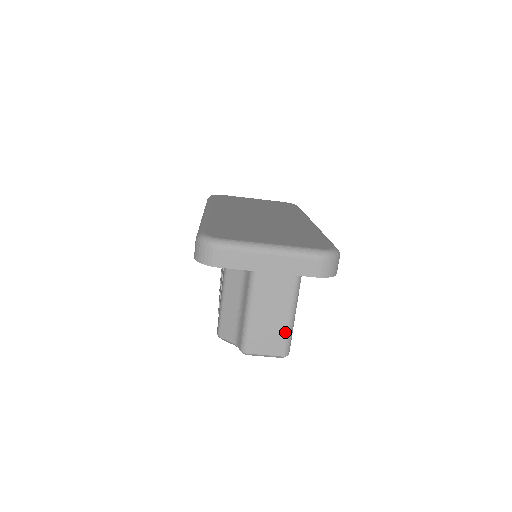
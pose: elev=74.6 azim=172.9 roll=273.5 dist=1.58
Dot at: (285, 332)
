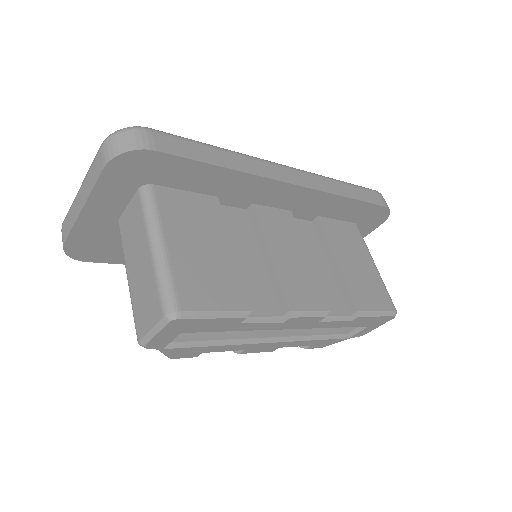
Dot at: (154, 278)
